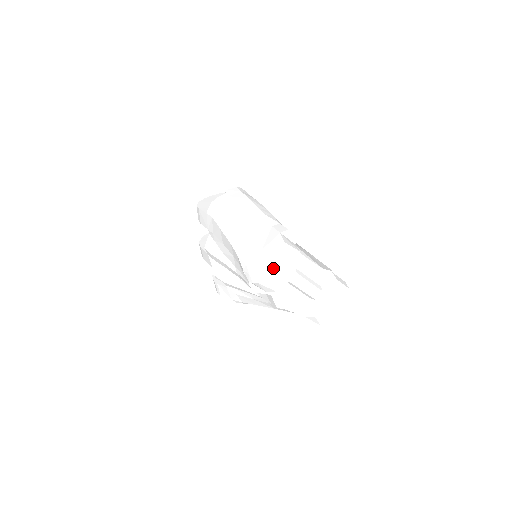
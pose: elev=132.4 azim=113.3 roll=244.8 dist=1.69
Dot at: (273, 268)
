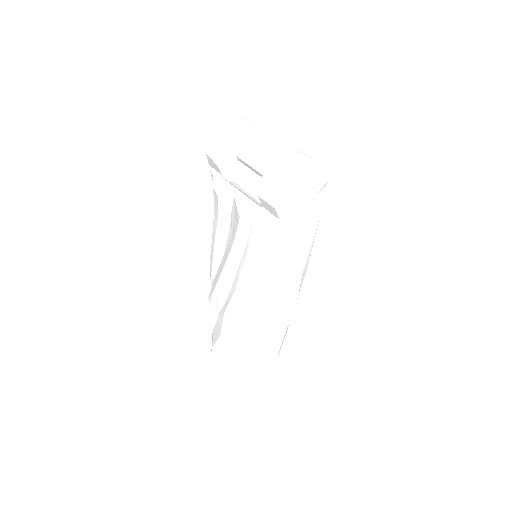
Dot at: (225, 117)
